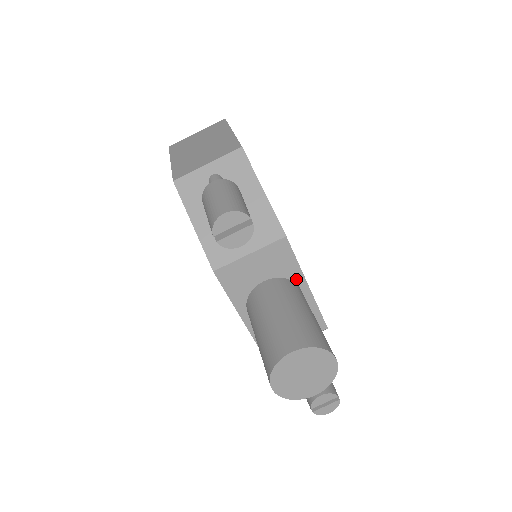
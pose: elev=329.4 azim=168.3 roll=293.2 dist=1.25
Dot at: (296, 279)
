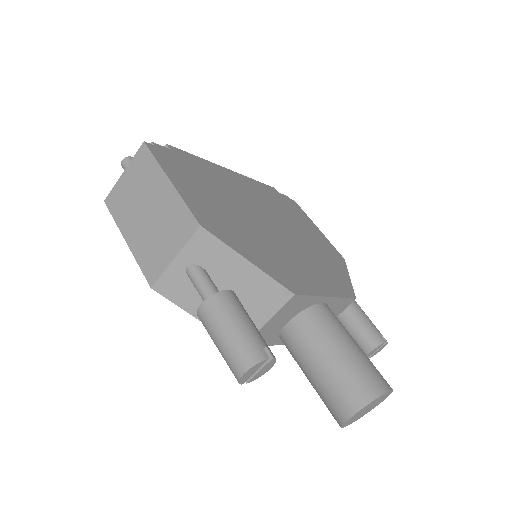
Dot at: (316, 302)
